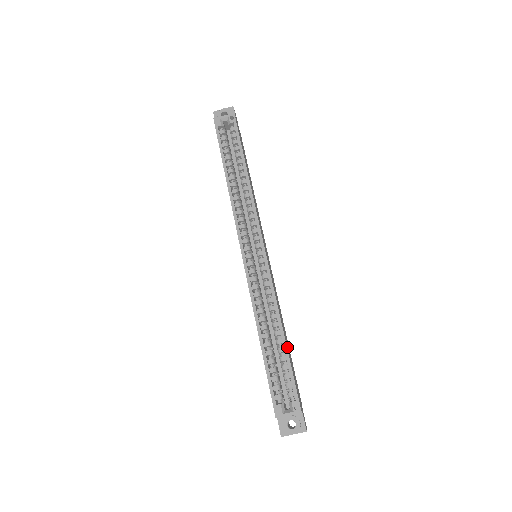
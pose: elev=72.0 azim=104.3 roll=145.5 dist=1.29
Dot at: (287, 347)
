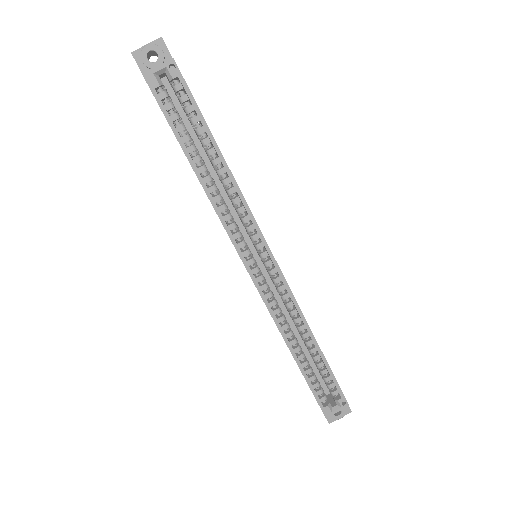
Dot at: (321, 351)
